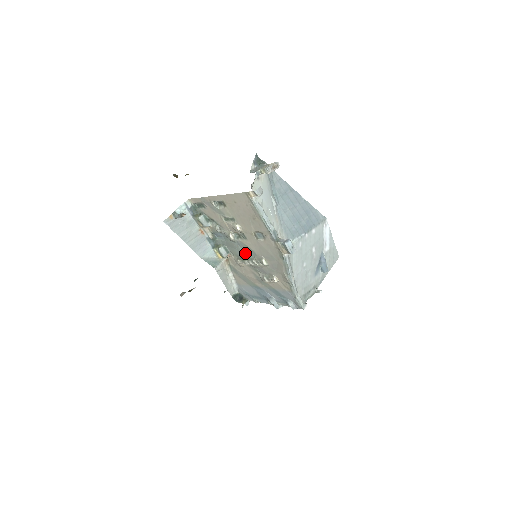
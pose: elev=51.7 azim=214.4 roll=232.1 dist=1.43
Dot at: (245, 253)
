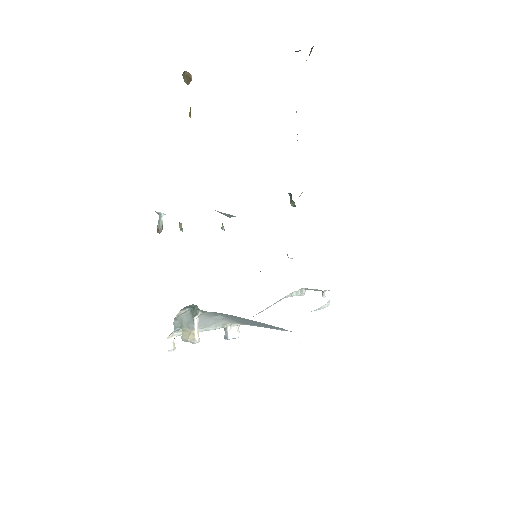
Dot at: occluded
